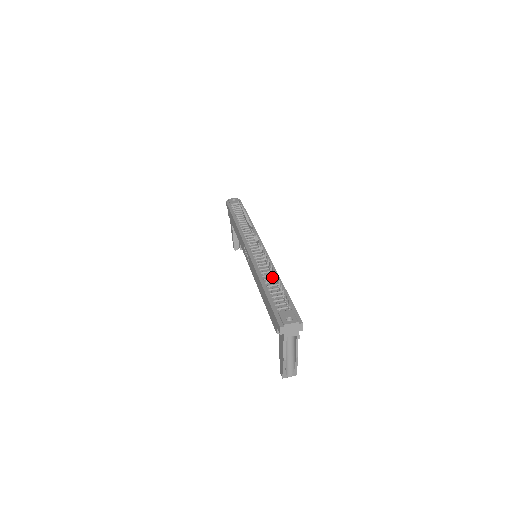
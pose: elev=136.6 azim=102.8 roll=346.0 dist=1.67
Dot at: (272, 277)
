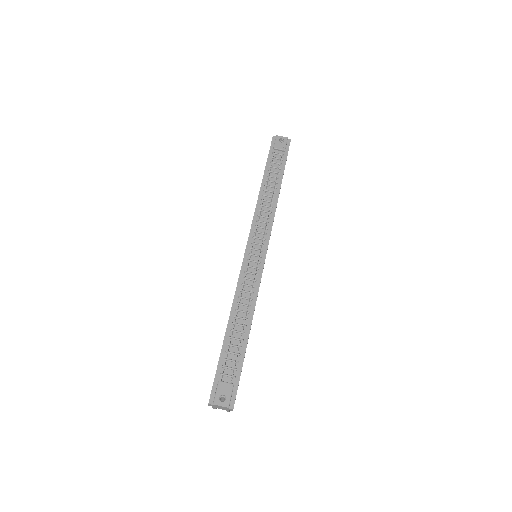
Dot at: (244, 318)
